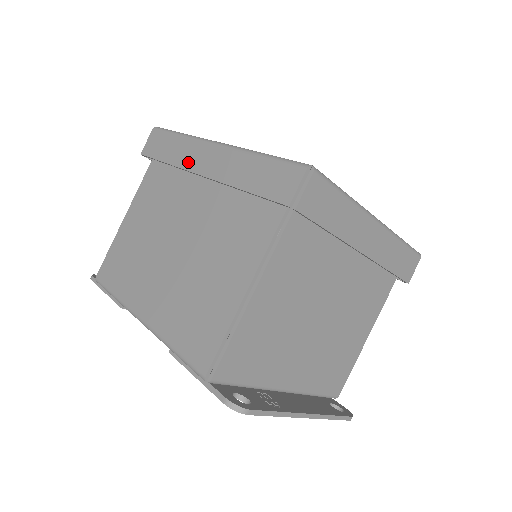
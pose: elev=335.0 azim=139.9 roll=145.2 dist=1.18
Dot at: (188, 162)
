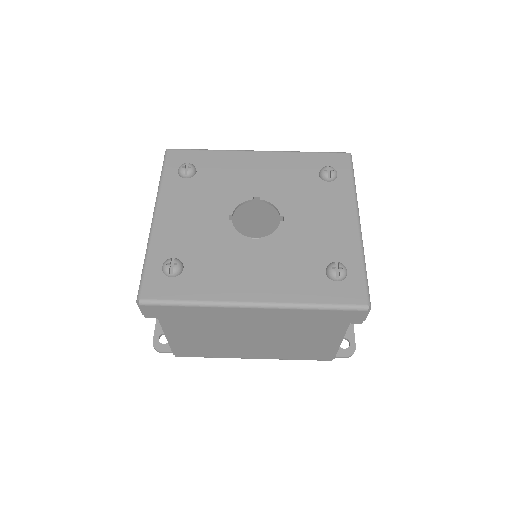
Dot at: (229, 318)
